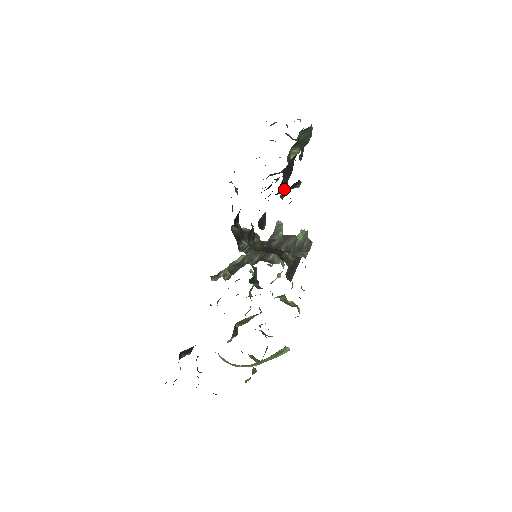
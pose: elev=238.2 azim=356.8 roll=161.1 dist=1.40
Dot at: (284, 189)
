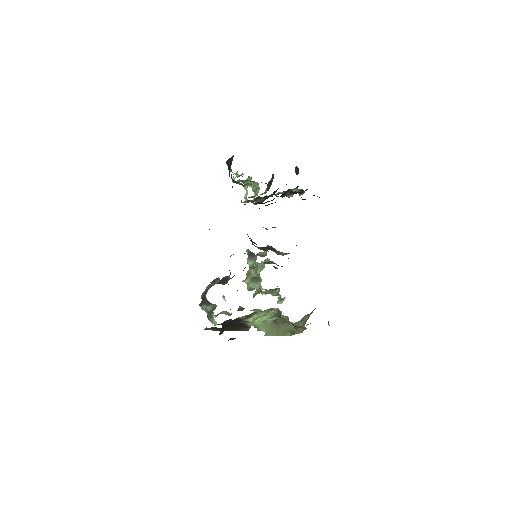
Dot at: occluded
